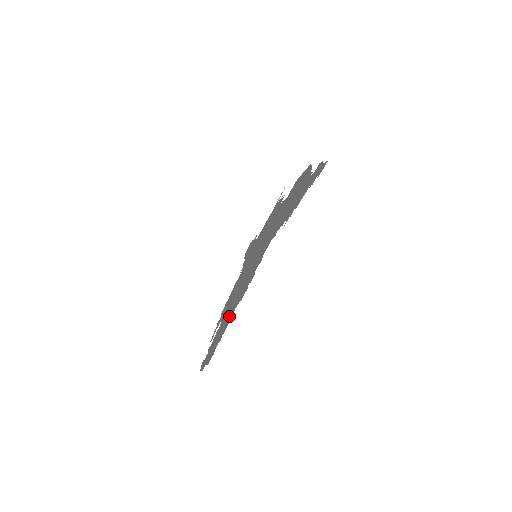
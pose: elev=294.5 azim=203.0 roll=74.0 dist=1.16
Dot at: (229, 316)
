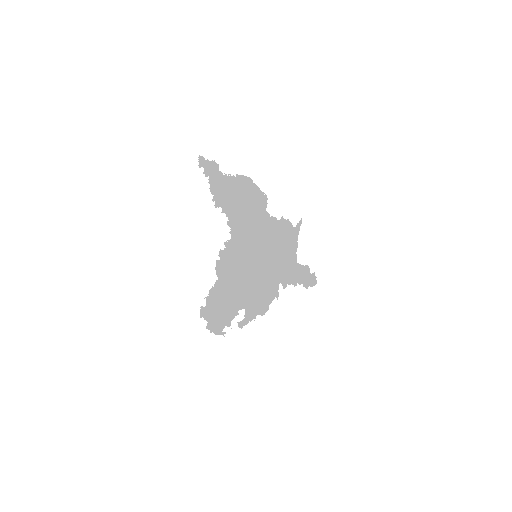
Dot at: (223, 289)
